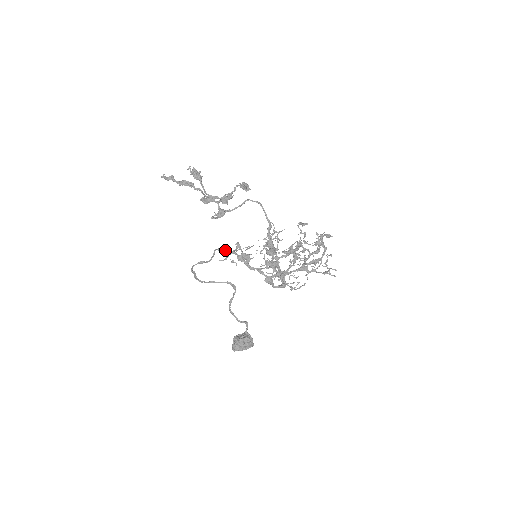
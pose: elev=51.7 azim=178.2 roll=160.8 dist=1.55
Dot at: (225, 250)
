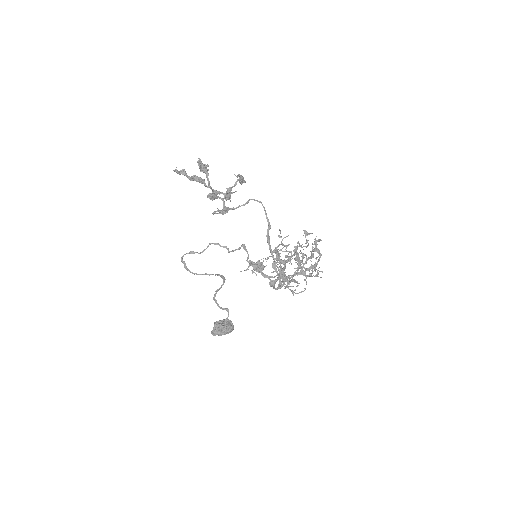
Dot at: (223, 246)
